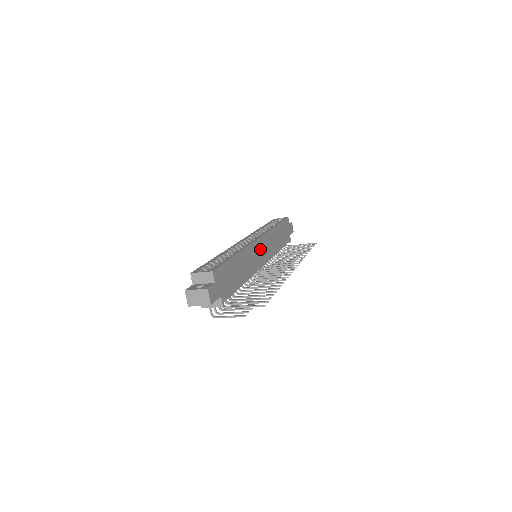
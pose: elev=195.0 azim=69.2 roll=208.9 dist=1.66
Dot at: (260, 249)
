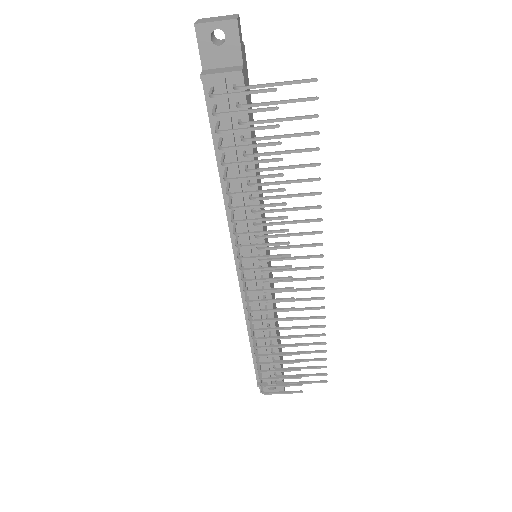
Dot at: occluded
